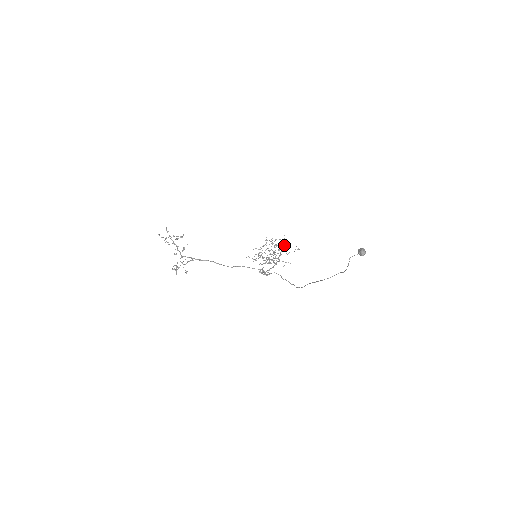
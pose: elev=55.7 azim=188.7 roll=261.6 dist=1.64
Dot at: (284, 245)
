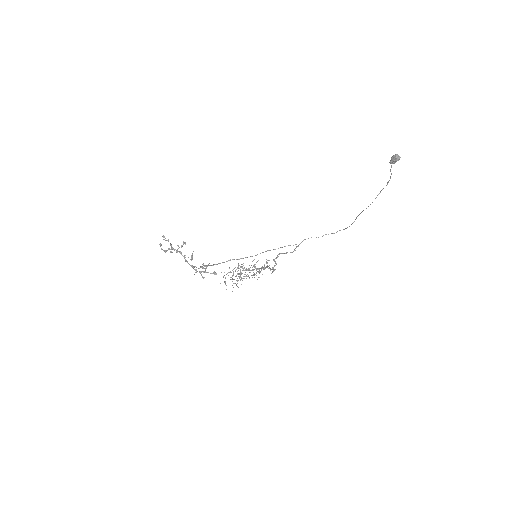
Dot at: (248, 268)
